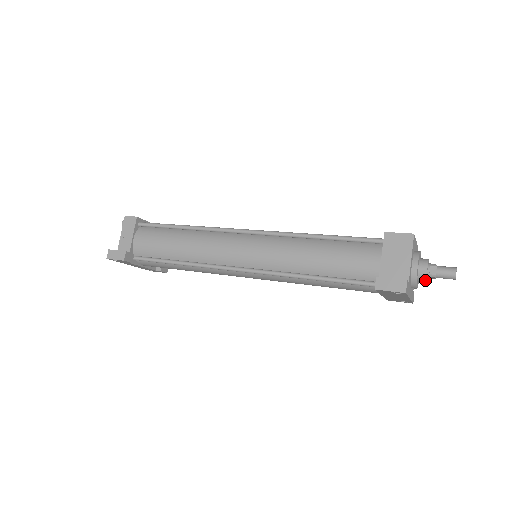
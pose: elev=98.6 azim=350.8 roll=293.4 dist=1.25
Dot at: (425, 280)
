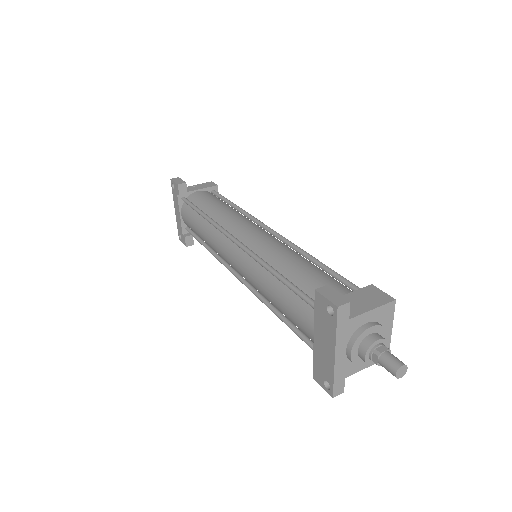
Dot at: (366, 350)
